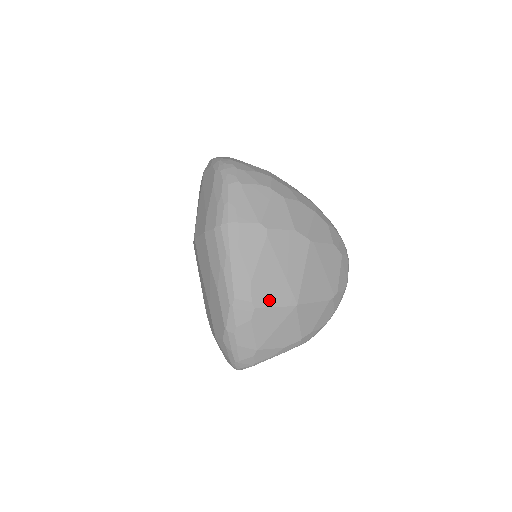
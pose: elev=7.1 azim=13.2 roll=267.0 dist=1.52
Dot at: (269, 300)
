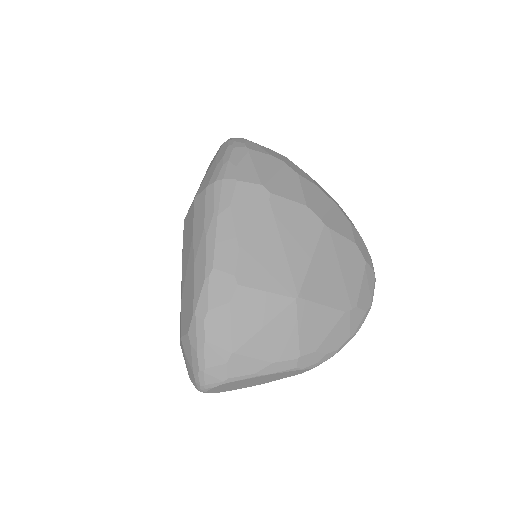
Dot at: (259, 280)
